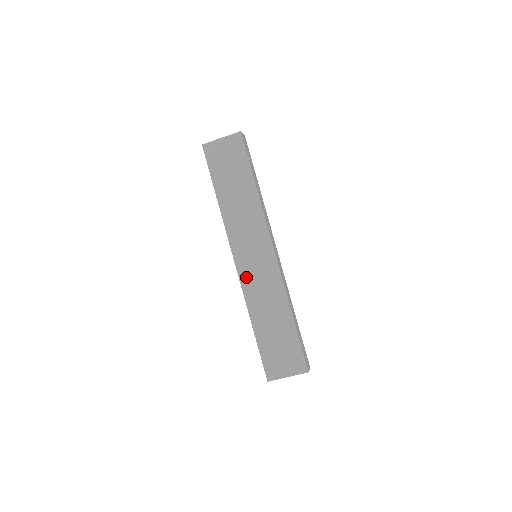
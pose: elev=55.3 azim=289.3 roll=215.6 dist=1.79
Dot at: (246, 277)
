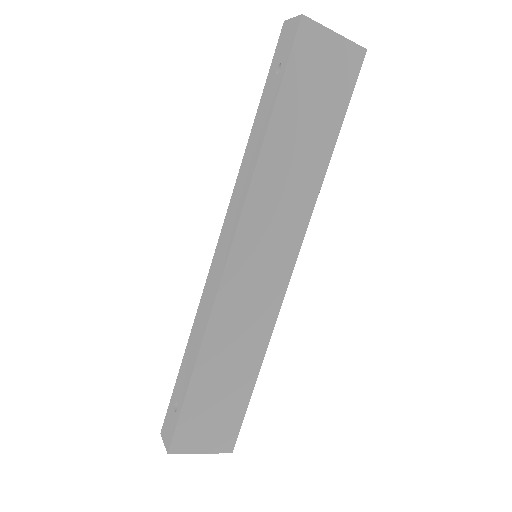
Dot at: (232, 287)
